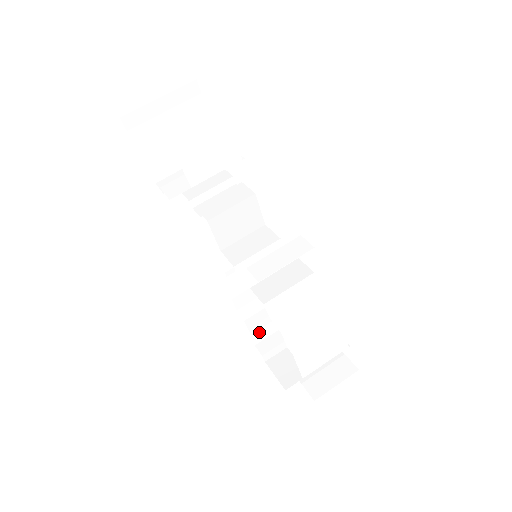
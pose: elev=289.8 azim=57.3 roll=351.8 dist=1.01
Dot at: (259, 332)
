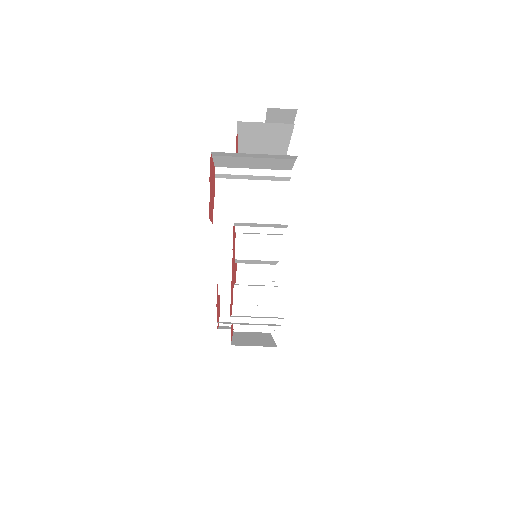
Dot at: occluded
